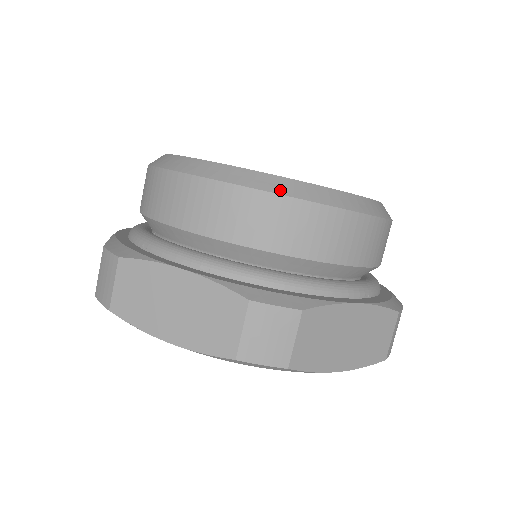
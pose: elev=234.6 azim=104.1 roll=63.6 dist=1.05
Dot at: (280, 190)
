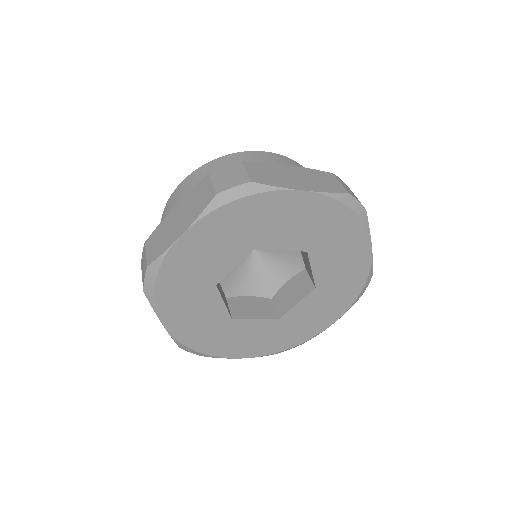
Dot at: (213, 161)
